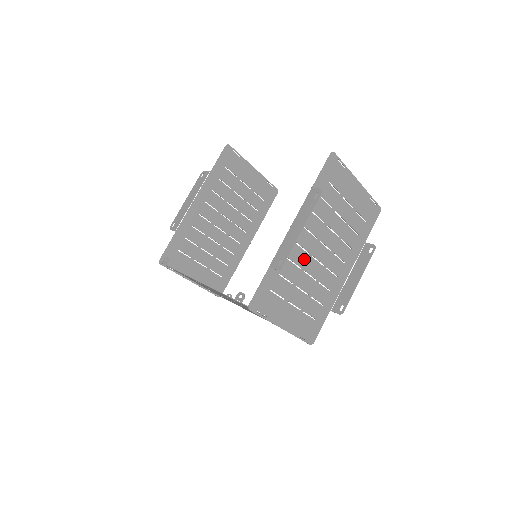
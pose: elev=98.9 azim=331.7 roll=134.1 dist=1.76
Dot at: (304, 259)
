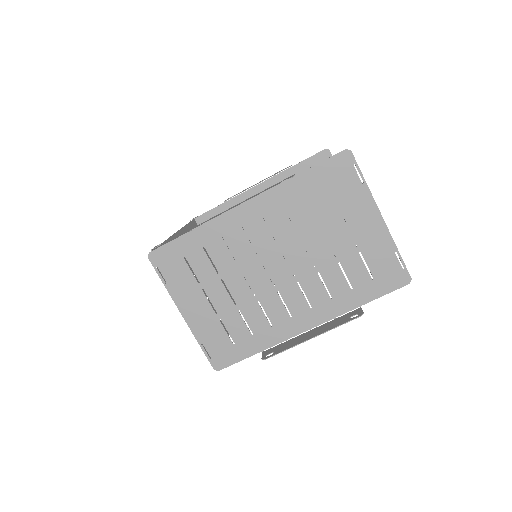
Dot at: (247, 255)
